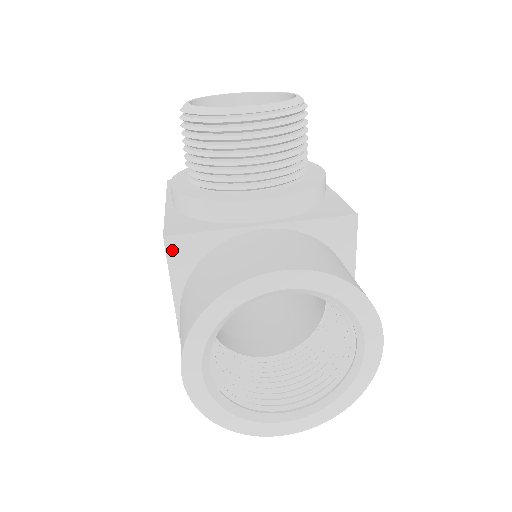
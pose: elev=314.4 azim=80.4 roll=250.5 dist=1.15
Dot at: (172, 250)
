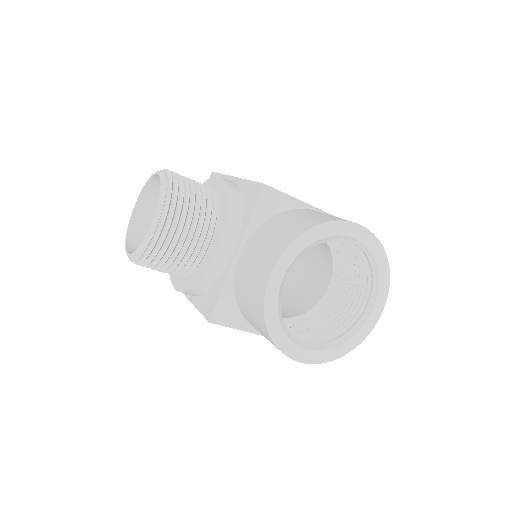
Dot at: (221, 321)
